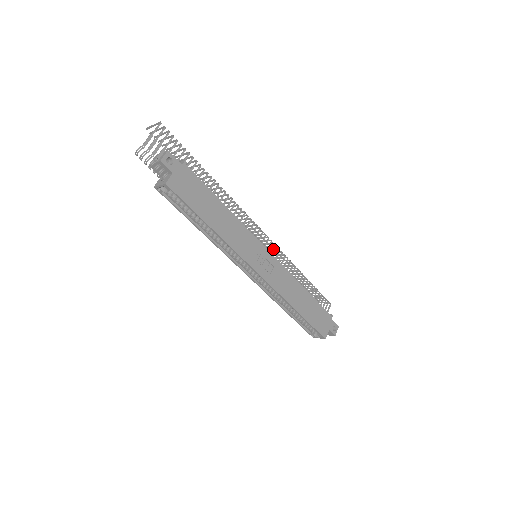
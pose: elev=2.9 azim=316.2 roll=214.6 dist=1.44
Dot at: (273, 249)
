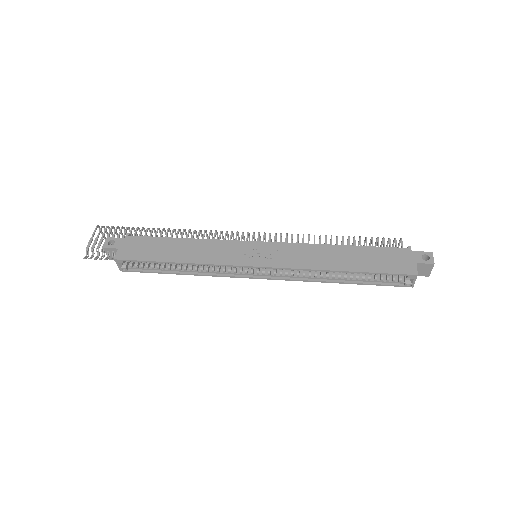
Dot at: occluded
